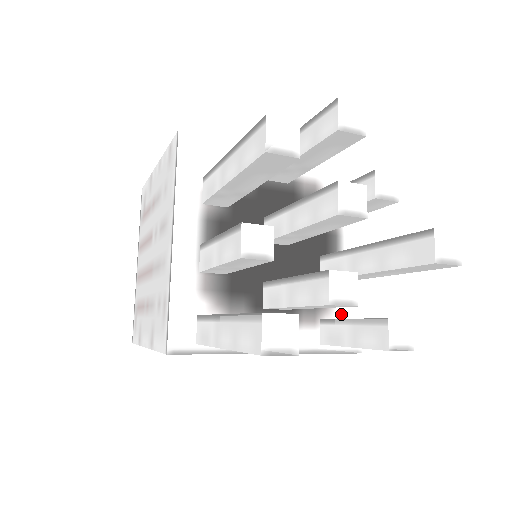
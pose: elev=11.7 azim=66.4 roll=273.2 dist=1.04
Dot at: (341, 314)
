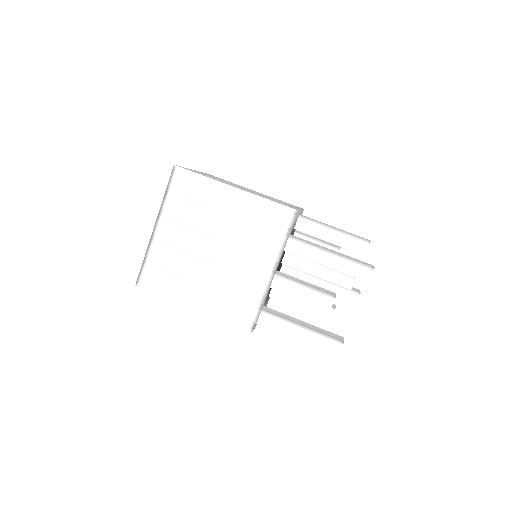
Dot at: occluded
